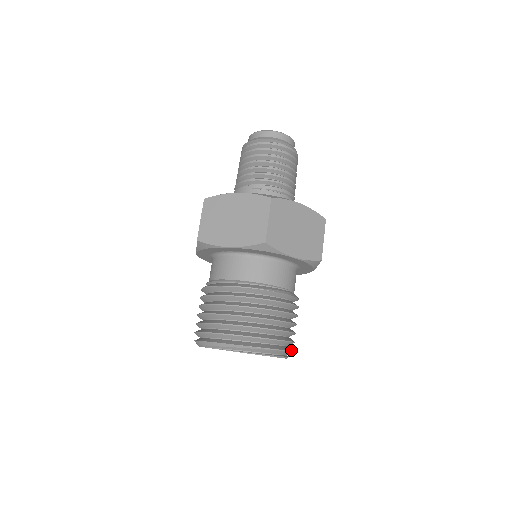
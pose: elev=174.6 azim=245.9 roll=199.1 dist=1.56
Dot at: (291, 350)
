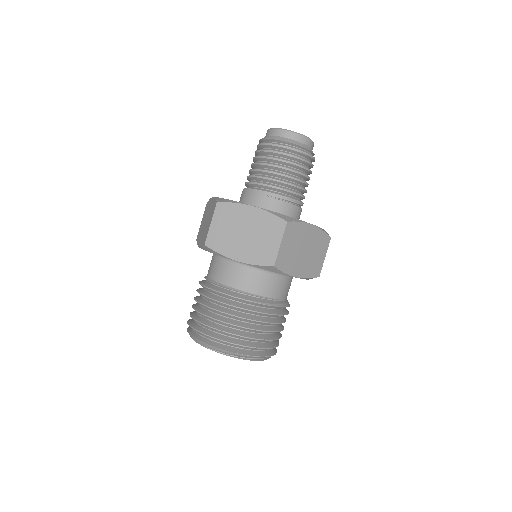
Dot at: (276, 352)
